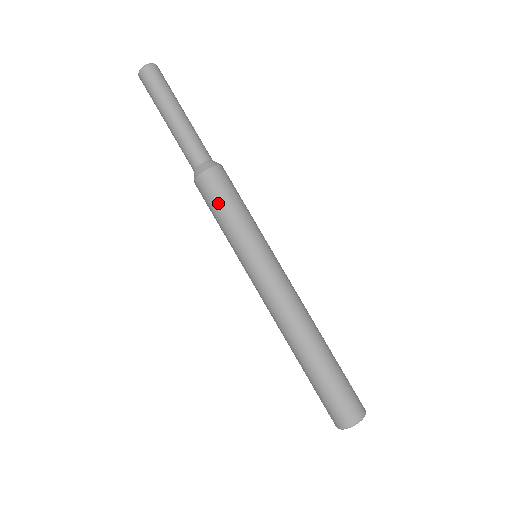
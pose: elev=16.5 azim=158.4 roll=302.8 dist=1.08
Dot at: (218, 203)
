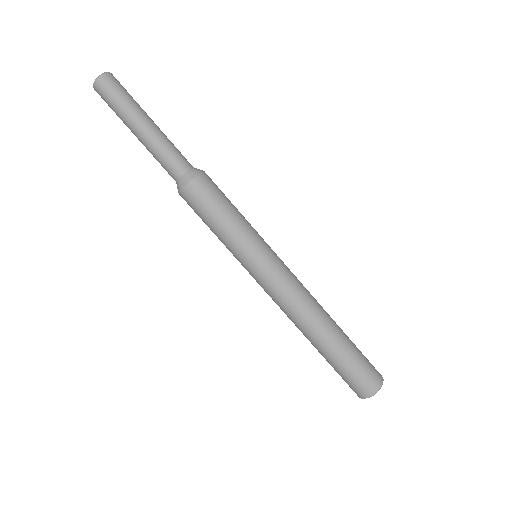
Dot at: (210, 212)
